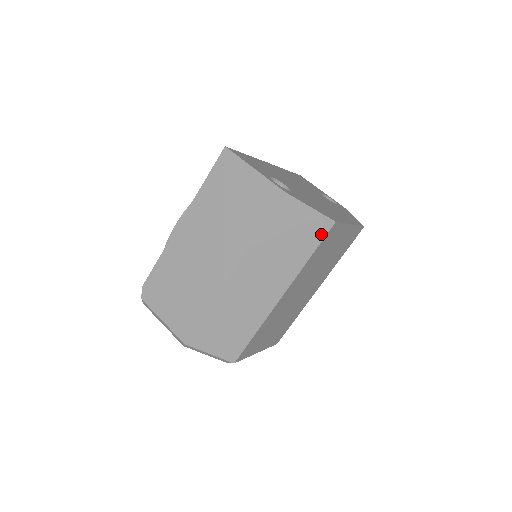
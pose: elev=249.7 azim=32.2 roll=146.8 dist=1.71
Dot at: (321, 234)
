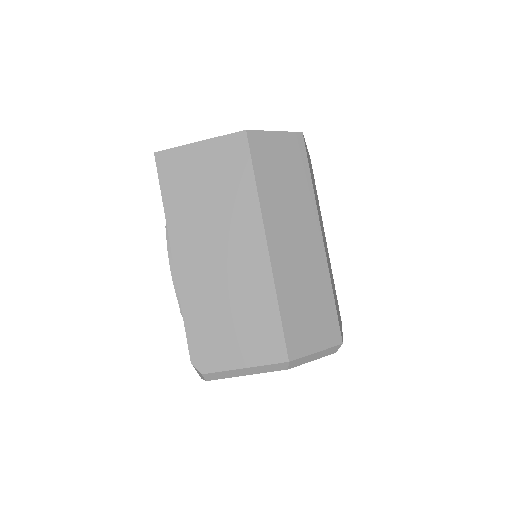
Dot at: (302, 152)
